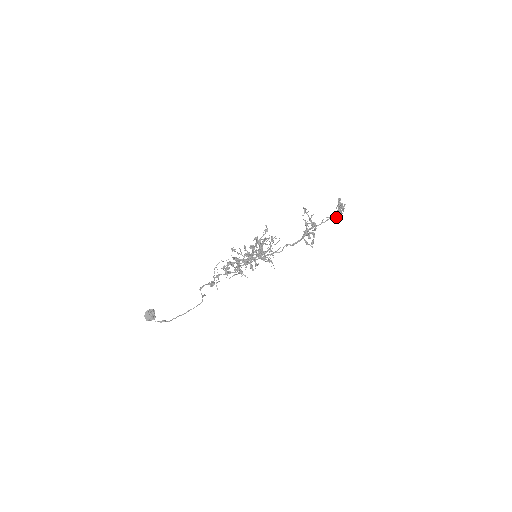
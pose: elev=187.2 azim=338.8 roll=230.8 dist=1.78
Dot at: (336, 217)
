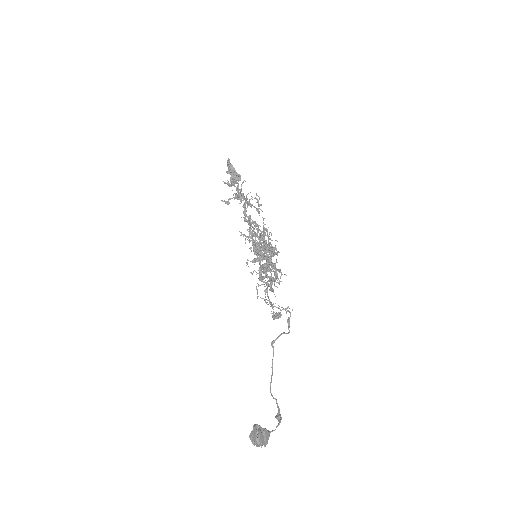
Dot at: (237, 180)
